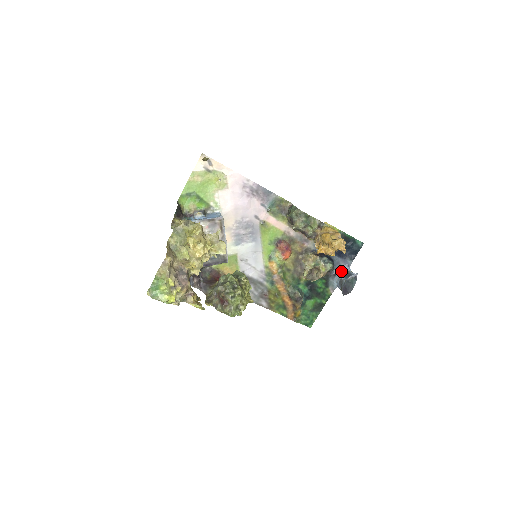
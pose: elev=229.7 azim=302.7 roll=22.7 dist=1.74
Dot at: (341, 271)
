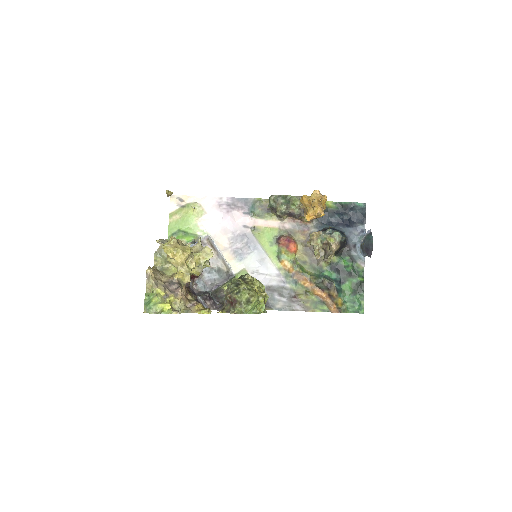
Dot at: (359, 240)
